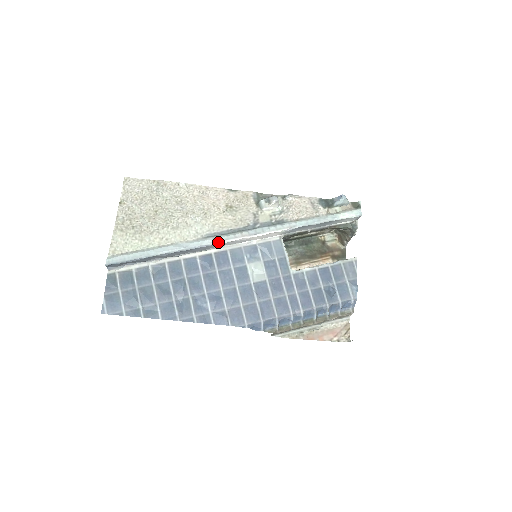
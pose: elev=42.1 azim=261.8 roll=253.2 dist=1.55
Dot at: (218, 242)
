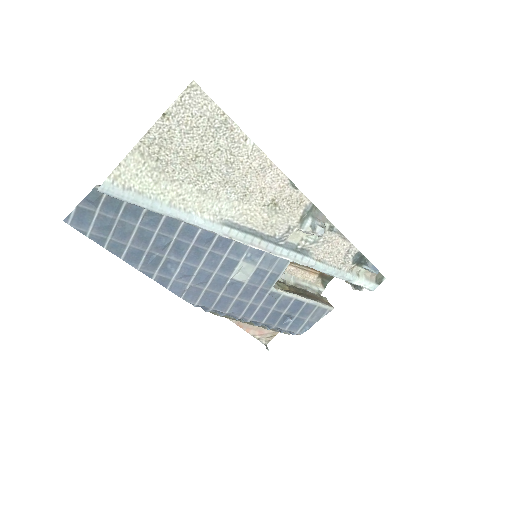
Dot at: (231, 238)
